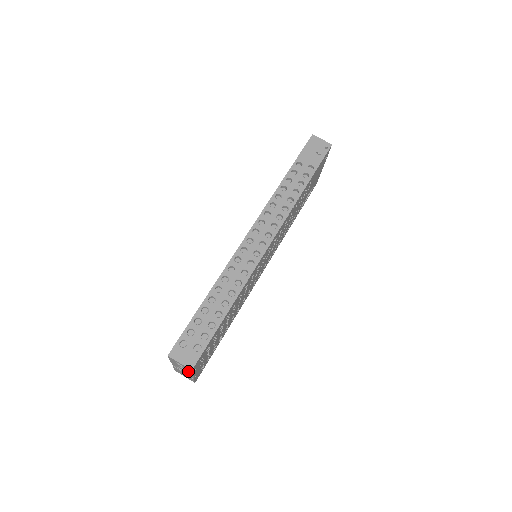
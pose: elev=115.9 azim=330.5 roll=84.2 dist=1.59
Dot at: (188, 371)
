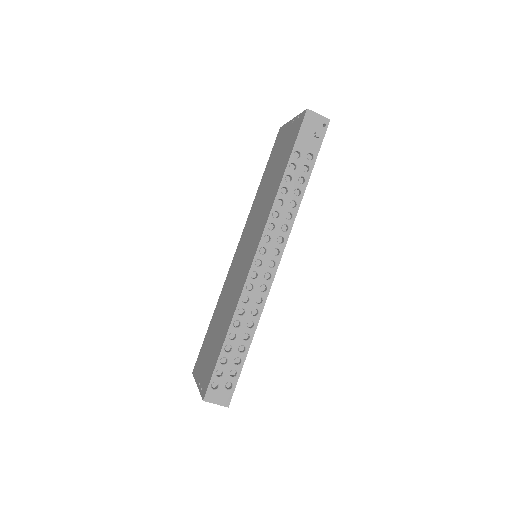
Dot at: occluded
